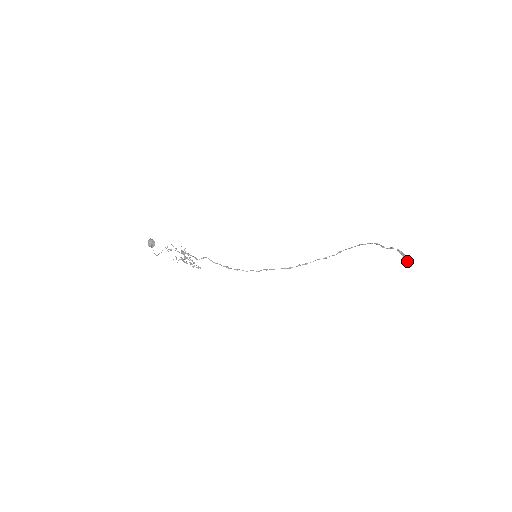
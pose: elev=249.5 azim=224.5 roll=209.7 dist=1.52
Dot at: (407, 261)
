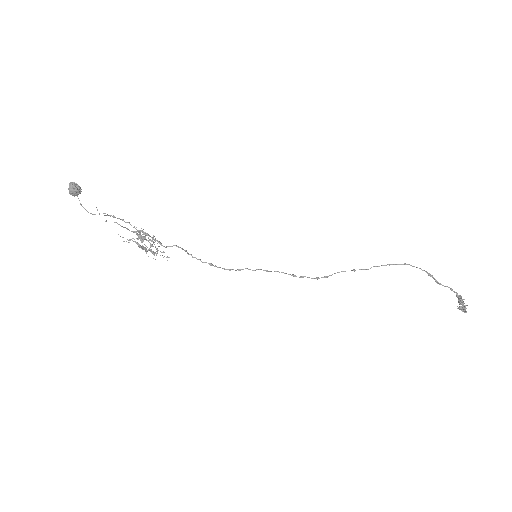
Dot at: (464, 311)
